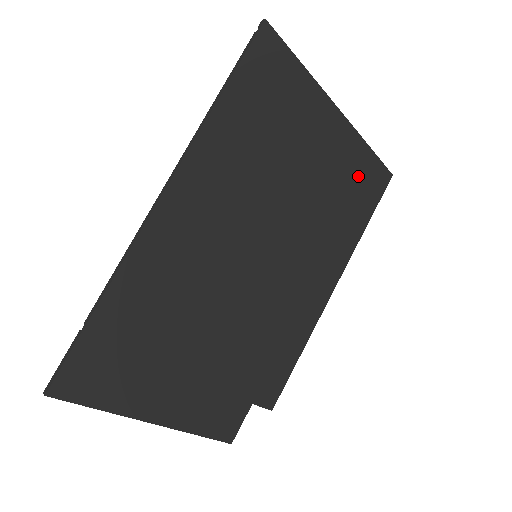
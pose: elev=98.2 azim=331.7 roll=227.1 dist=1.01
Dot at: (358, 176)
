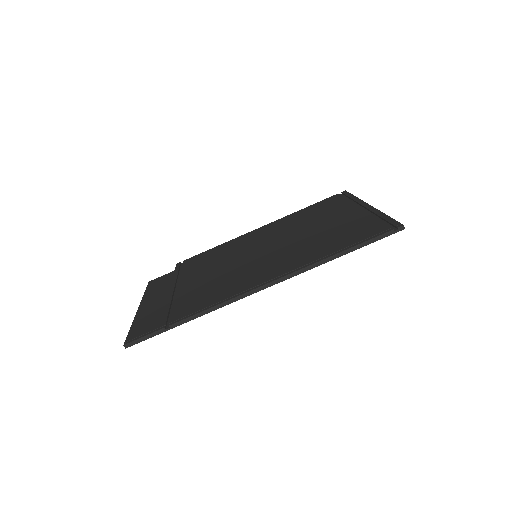
Dot at: occluded
